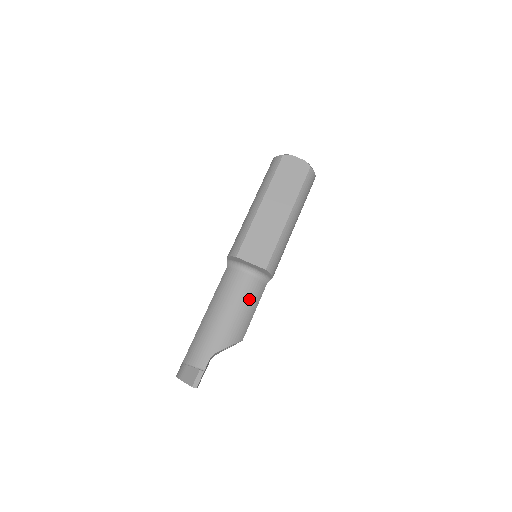
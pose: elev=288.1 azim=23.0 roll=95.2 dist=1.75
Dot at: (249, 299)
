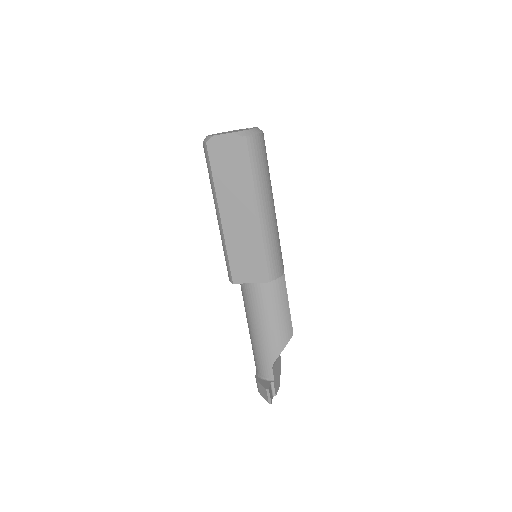
Dot at: (274, 303)
